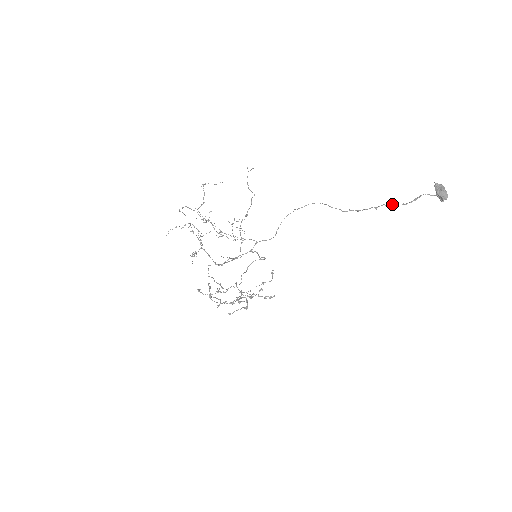
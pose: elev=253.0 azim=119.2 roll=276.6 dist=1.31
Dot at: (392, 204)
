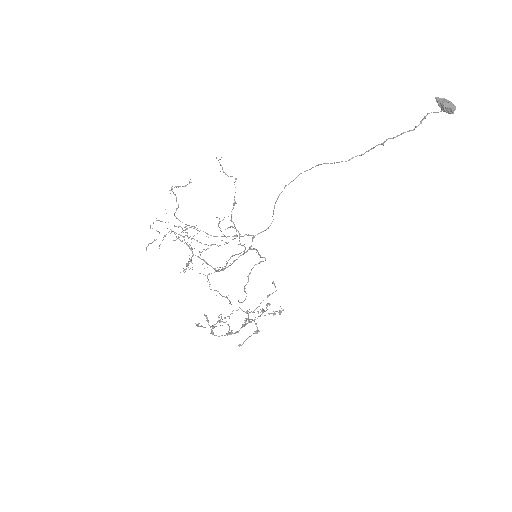
Dot at: (398, 135)
